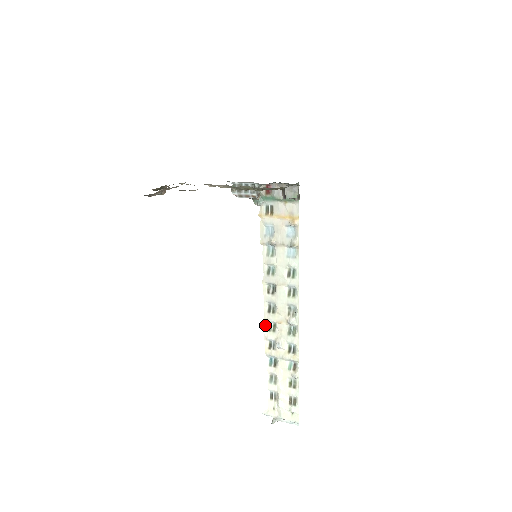
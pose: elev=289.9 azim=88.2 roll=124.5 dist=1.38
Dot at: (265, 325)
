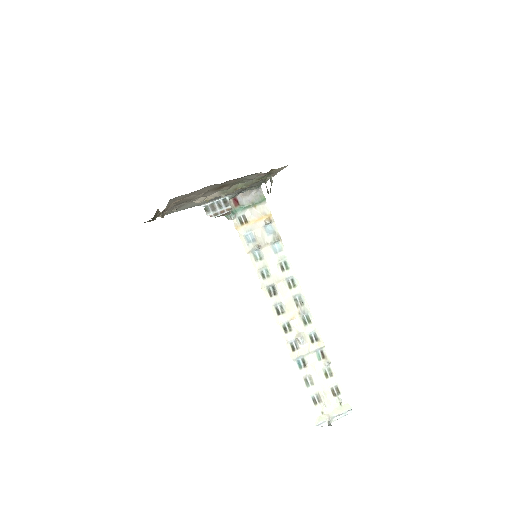
Dot at: (280, 329)
